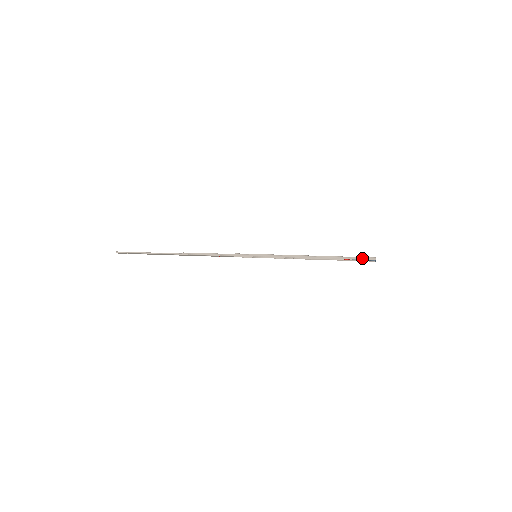
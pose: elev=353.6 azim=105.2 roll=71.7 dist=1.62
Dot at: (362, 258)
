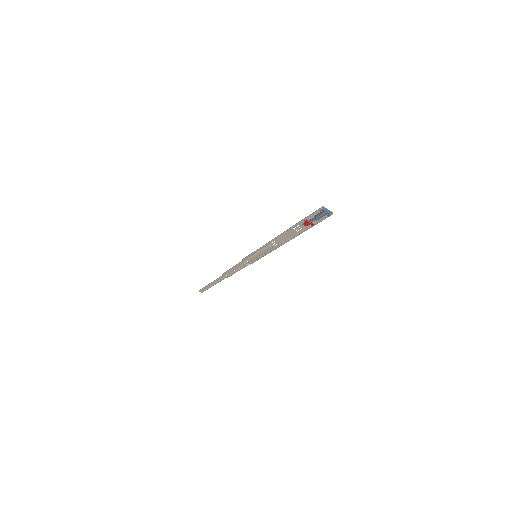
Dot at: (312, 213)
